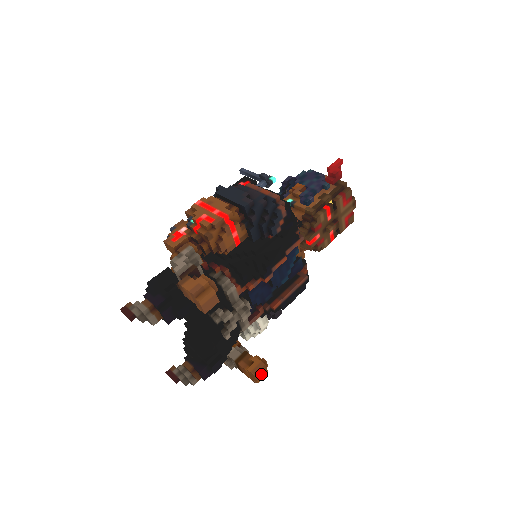
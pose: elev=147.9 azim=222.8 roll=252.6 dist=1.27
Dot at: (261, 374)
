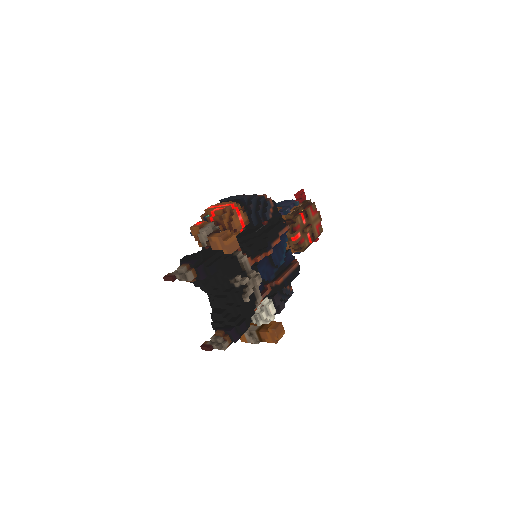
Dot at: (280, 332)
